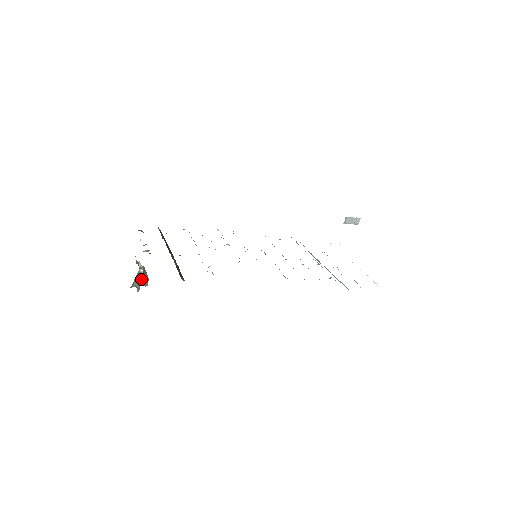
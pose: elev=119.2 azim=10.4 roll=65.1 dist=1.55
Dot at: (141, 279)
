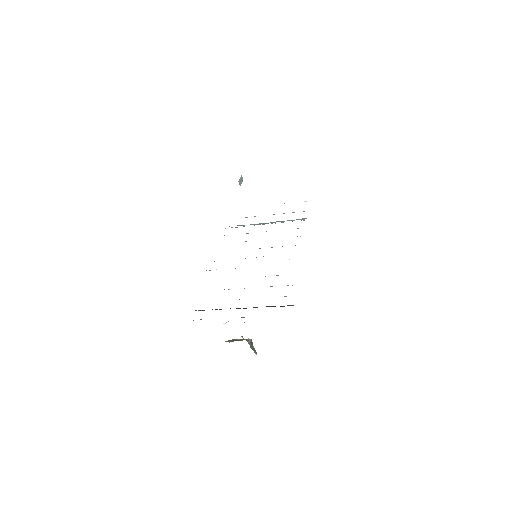
Dot at: (251, 345)
